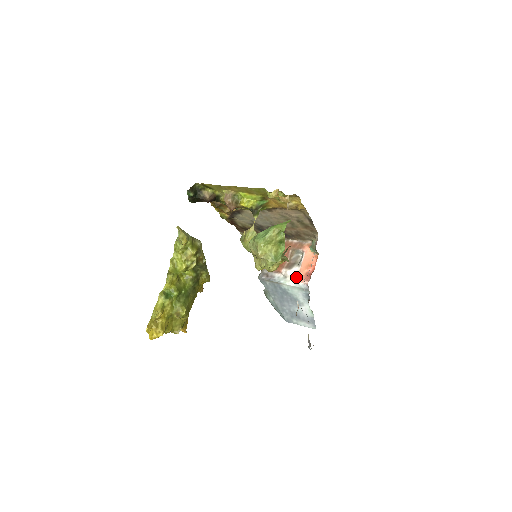
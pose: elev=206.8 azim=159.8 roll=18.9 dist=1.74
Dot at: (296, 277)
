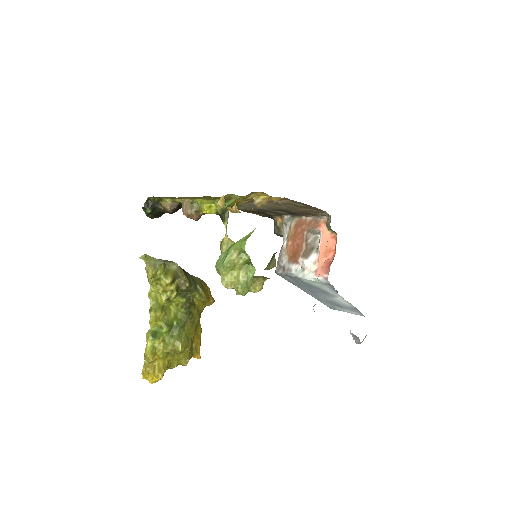
Dot at: (314, 269)
